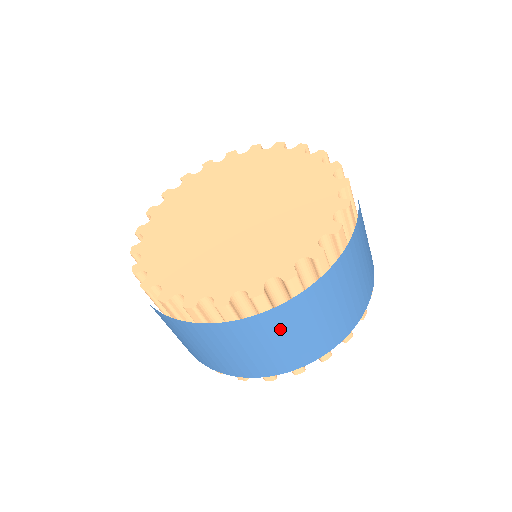
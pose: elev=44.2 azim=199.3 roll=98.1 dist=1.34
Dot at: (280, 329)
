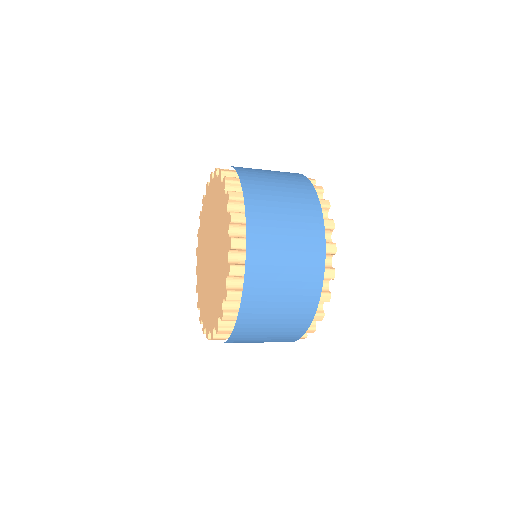
Dot at: (254, 333)
